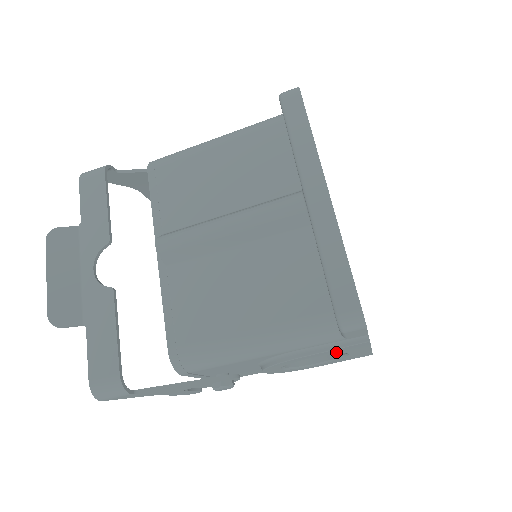
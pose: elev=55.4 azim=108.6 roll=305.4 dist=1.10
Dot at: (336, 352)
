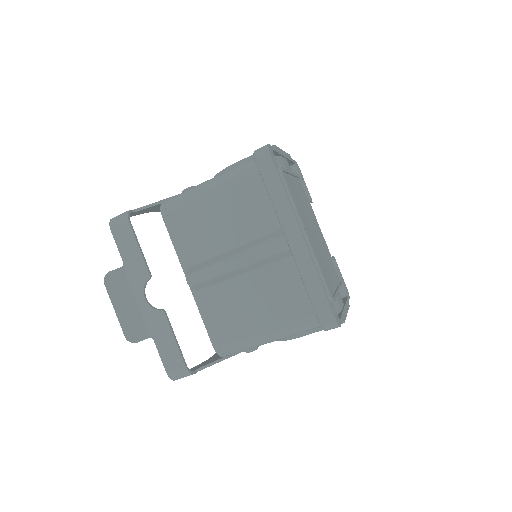
Dot at: occluded
